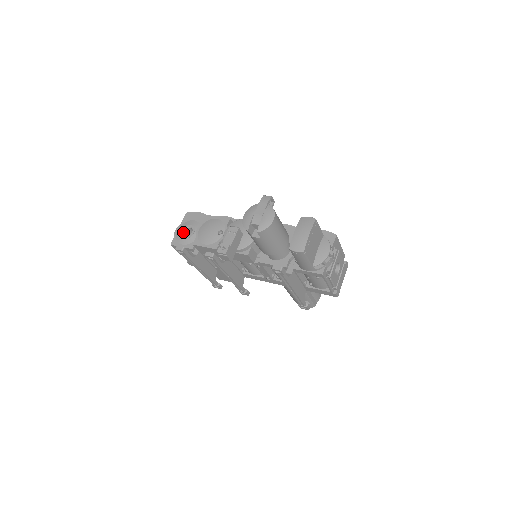
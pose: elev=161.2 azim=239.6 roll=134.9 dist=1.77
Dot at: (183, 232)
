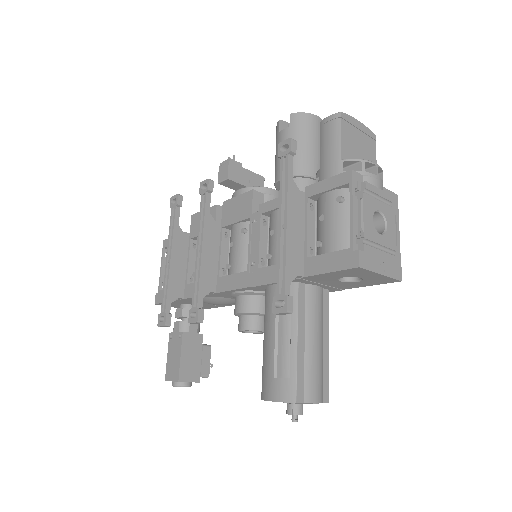
Dot at: occluded
